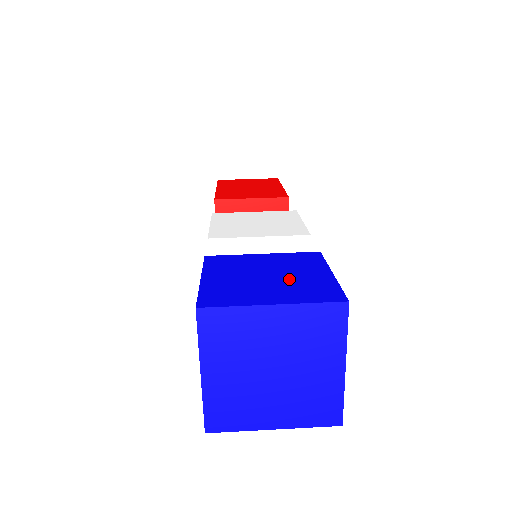
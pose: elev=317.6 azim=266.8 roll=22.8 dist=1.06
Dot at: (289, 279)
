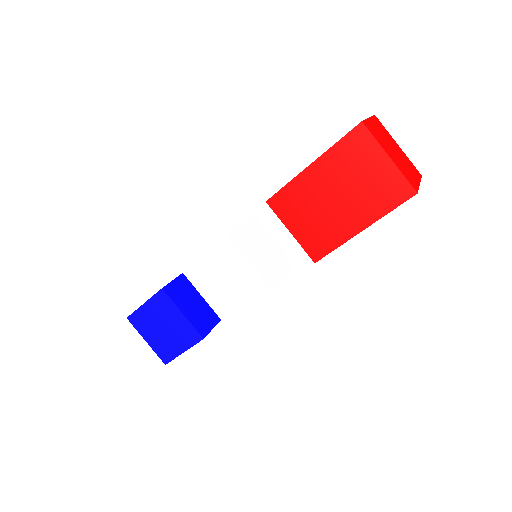
Dot at: (166, 338)
